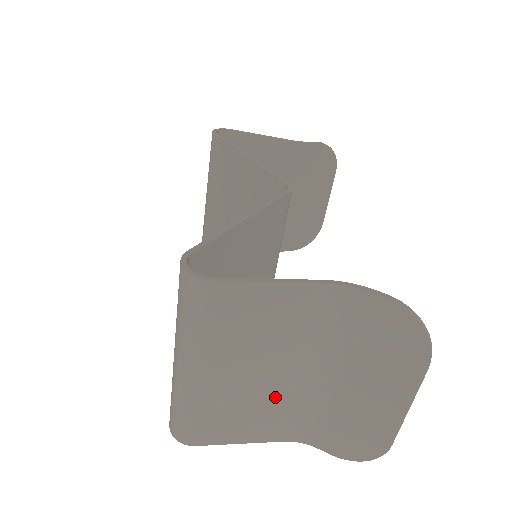
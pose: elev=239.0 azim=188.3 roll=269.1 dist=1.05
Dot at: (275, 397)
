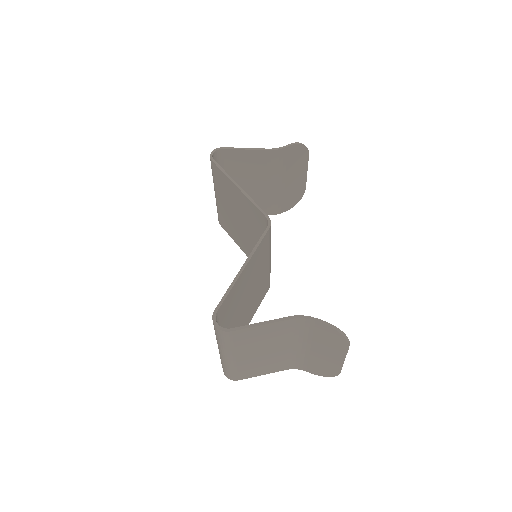
Dot at: (276, 357)
